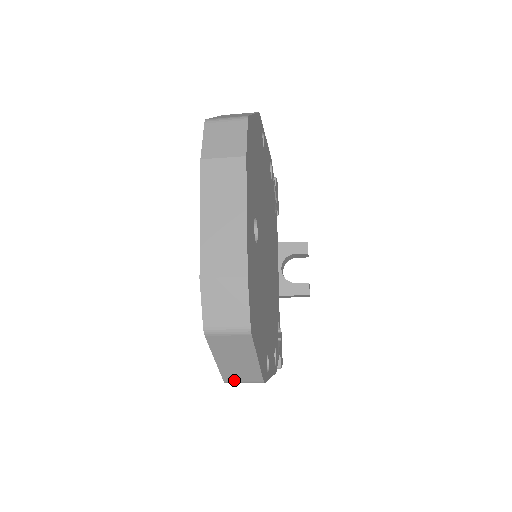
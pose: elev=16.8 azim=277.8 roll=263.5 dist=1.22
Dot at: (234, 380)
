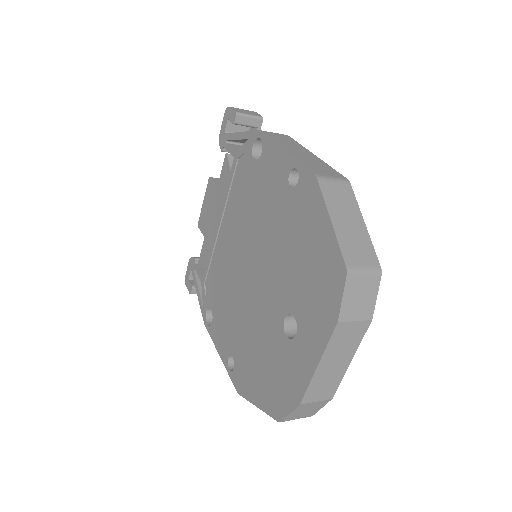
Dot at: occluded
